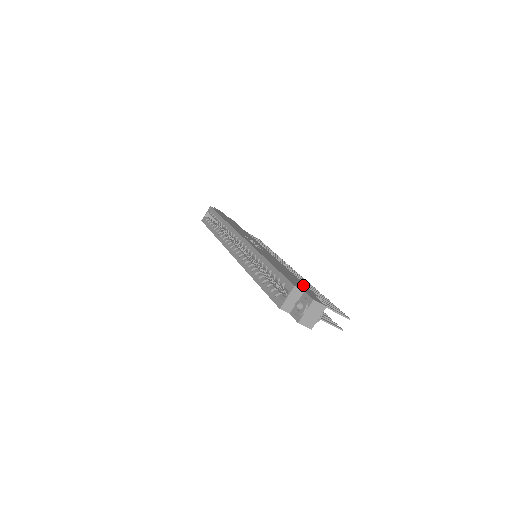
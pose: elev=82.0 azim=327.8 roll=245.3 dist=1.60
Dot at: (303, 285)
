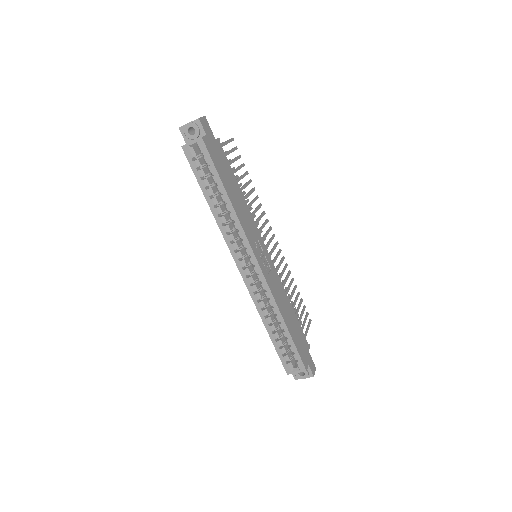
Dot at: (302, 337)
